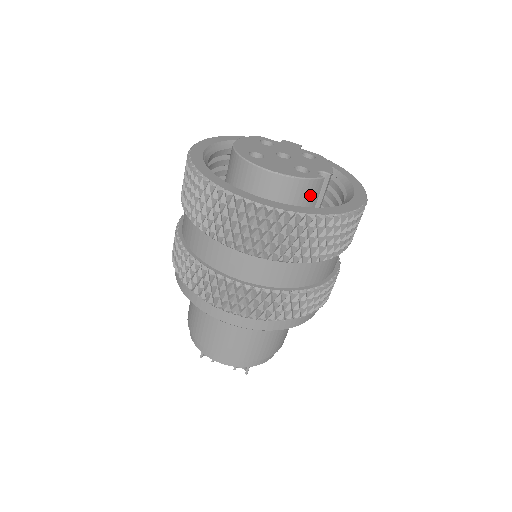
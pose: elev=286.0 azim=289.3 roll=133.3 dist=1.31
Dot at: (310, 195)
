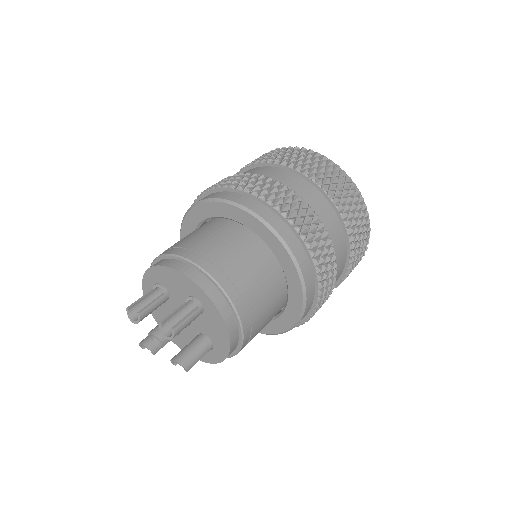
Dot at: occluded
